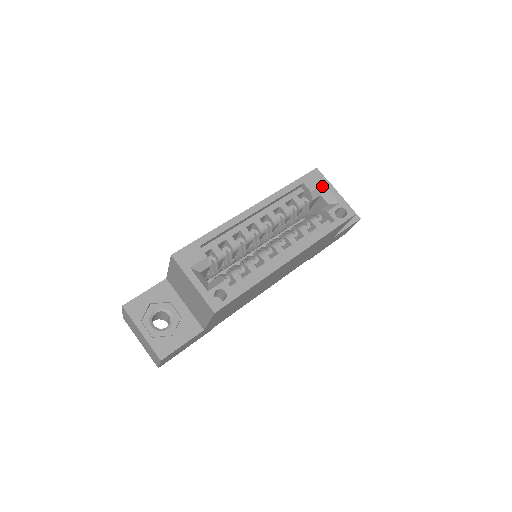
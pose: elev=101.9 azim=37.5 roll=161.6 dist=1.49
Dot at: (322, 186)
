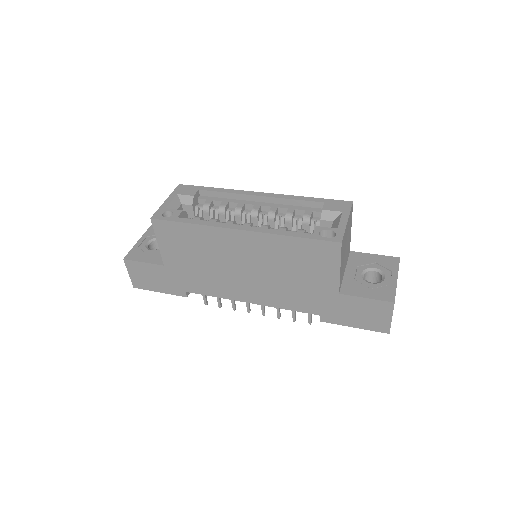
Dot at: (340, 213)
